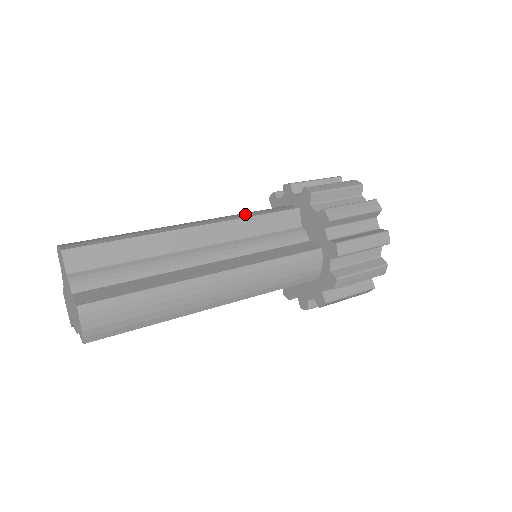
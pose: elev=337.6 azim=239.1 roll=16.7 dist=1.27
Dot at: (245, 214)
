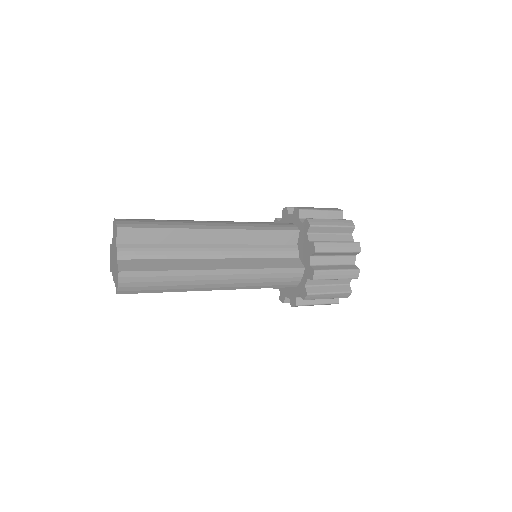
Dot at: (256, 226)
